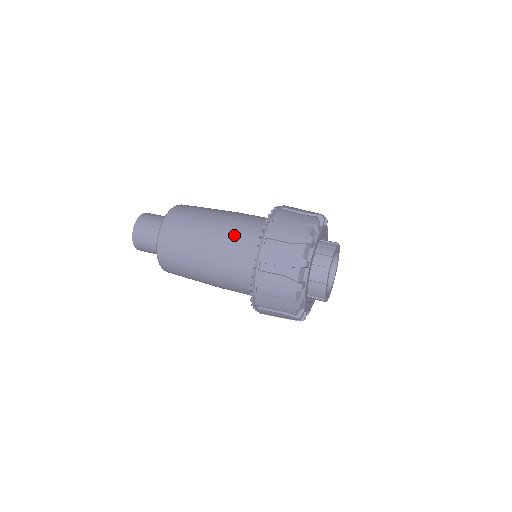
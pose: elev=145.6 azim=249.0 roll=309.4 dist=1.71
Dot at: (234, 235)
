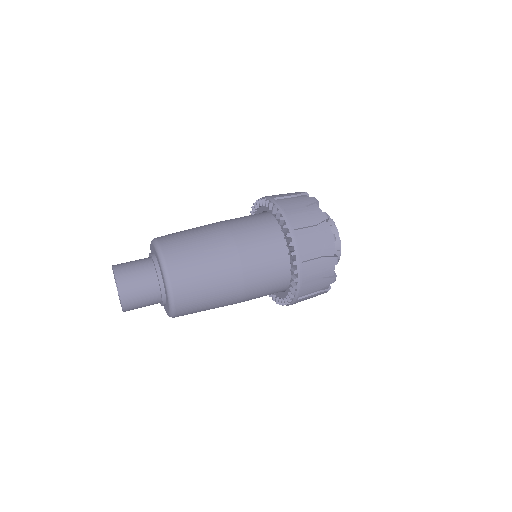
Dot at: (257, 260)
